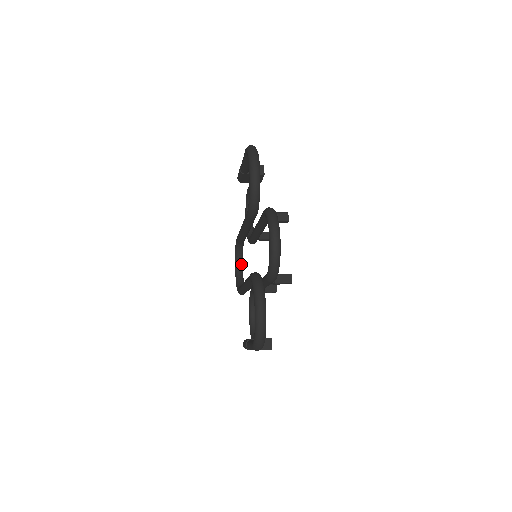
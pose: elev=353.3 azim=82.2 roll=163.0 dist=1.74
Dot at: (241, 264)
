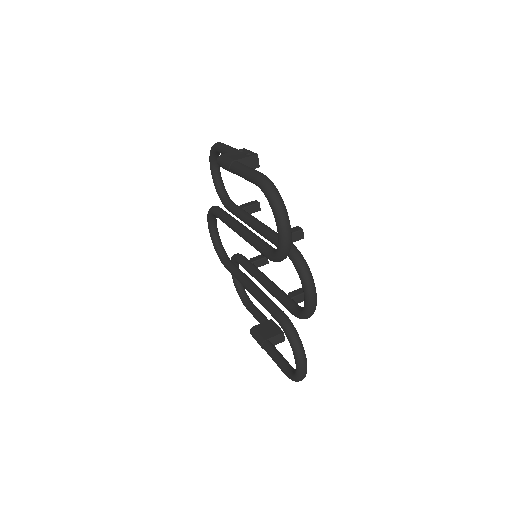
Dot at: (216, 226)
